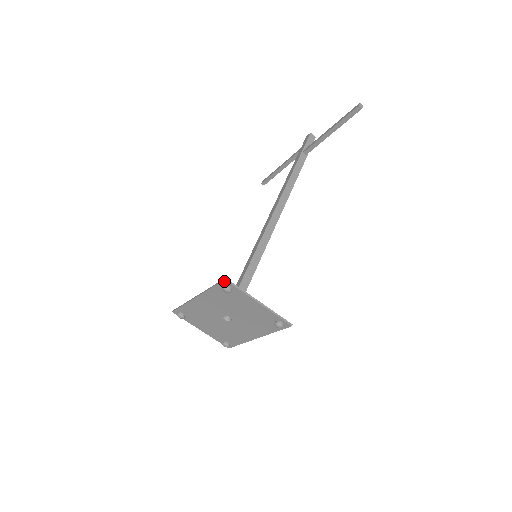
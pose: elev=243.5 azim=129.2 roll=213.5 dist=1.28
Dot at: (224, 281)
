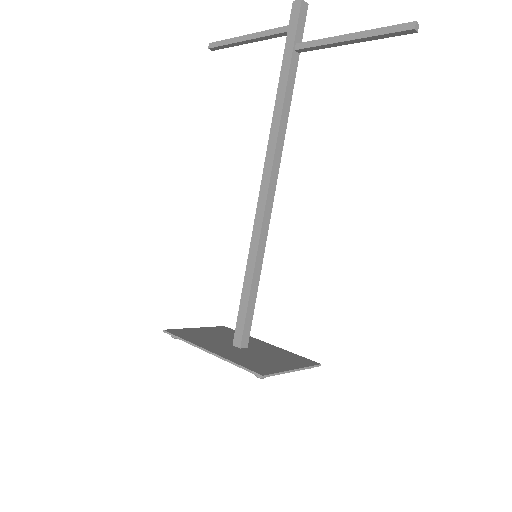
Dot at: (260, 376)
